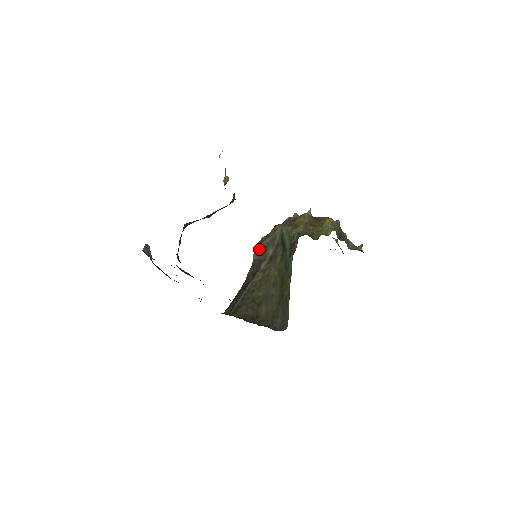
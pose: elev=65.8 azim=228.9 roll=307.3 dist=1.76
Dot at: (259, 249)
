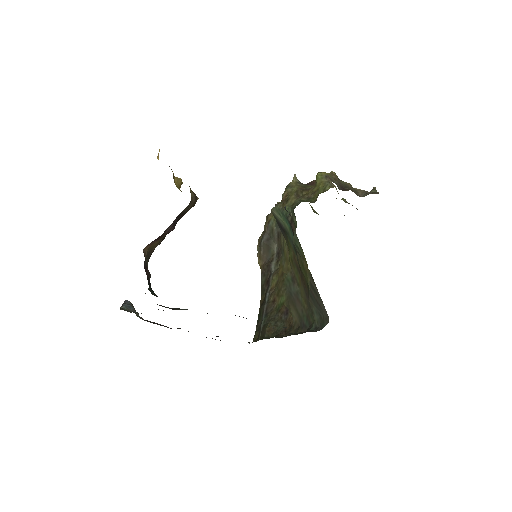
Dot at: (261, 251)
